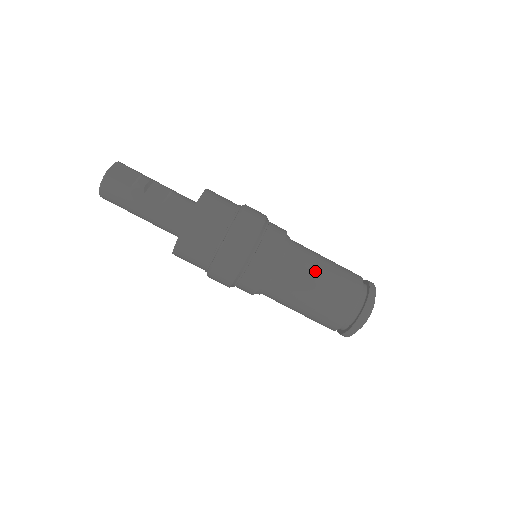
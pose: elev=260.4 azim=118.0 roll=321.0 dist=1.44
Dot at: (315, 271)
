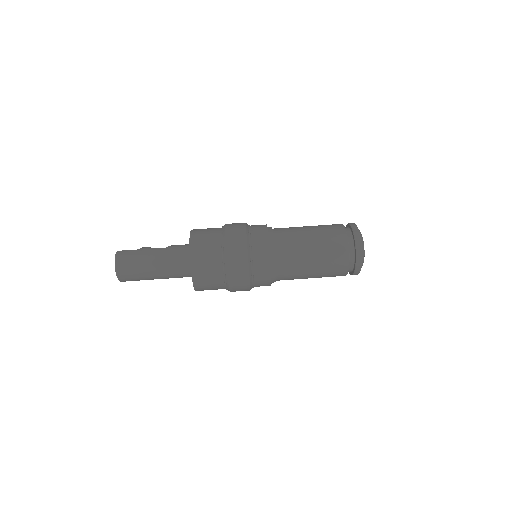
Dot at: (300, 227)
